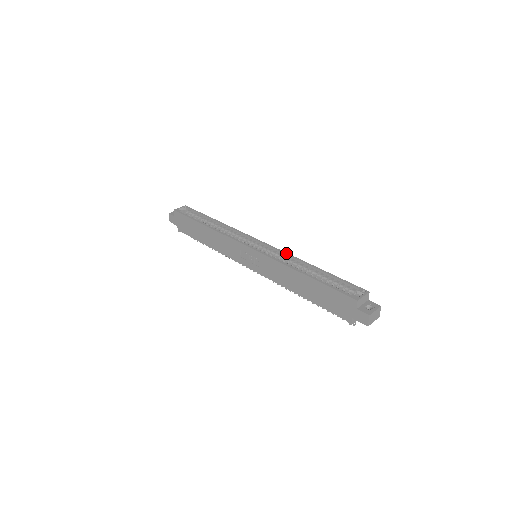
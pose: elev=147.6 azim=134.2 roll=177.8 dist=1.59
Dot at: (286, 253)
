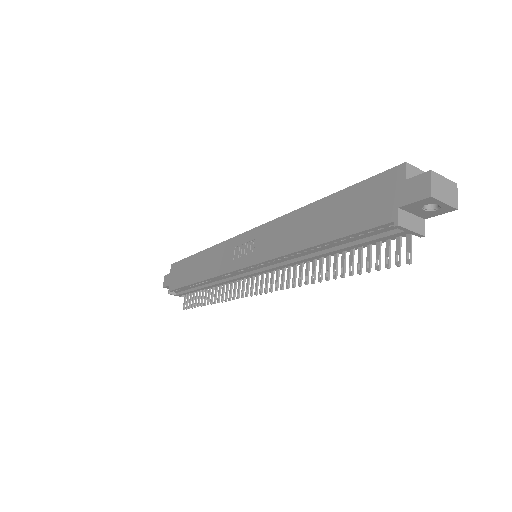
Dot at: occluded
